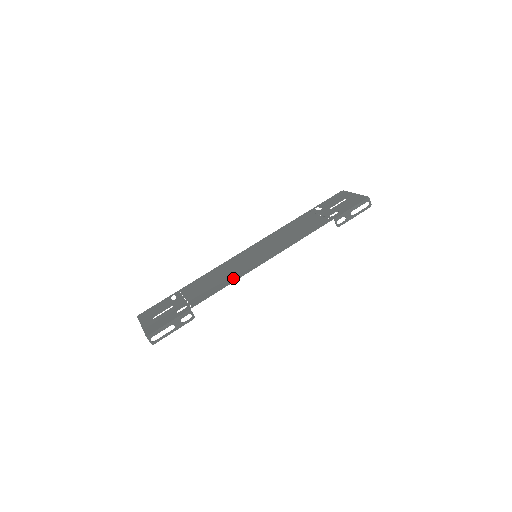
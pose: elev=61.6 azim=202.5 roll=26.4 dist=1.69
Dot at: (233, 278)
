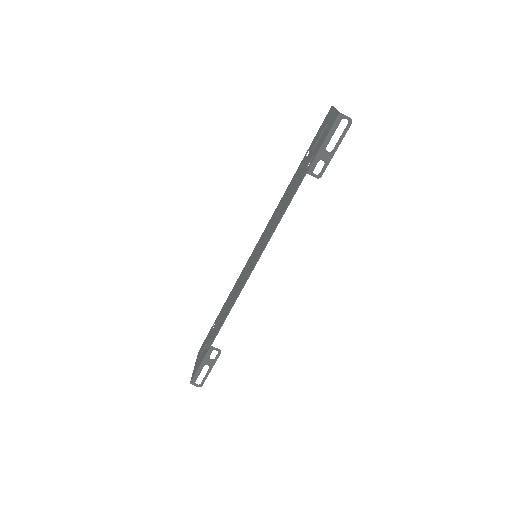
Dot at: (235, 297)
